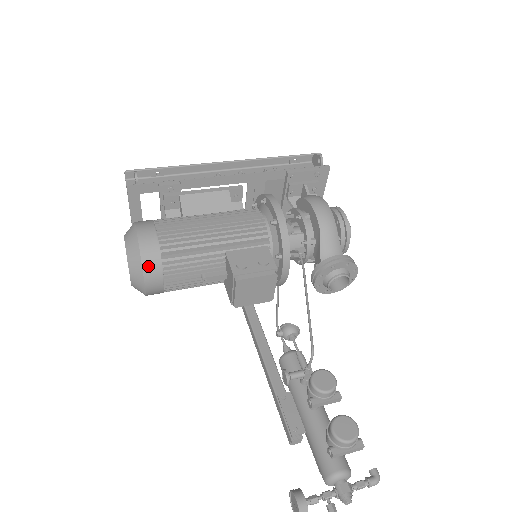
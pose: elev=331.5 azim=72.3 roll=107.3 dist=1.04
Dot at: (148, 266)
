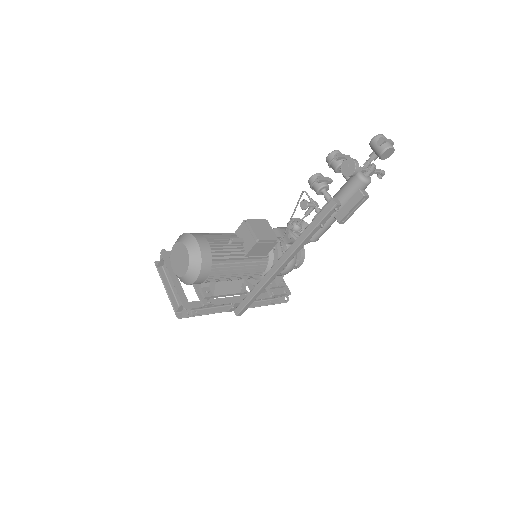
Dot at: (194, 234)
